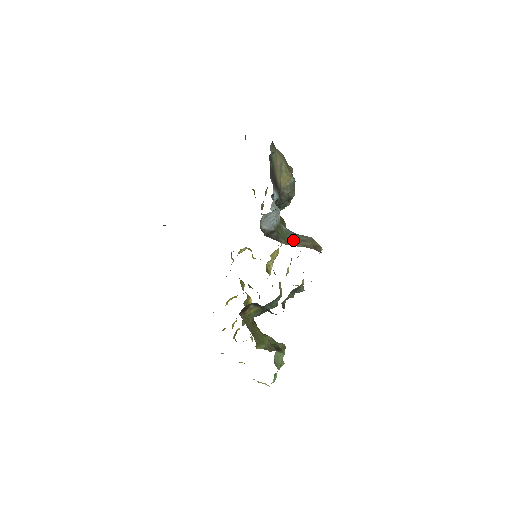
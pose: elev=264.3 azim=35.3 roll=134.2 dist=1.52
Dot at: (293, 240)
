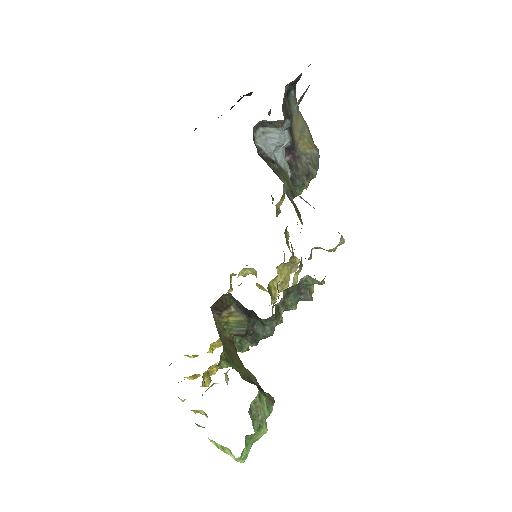
Dot at: (301, 197)
